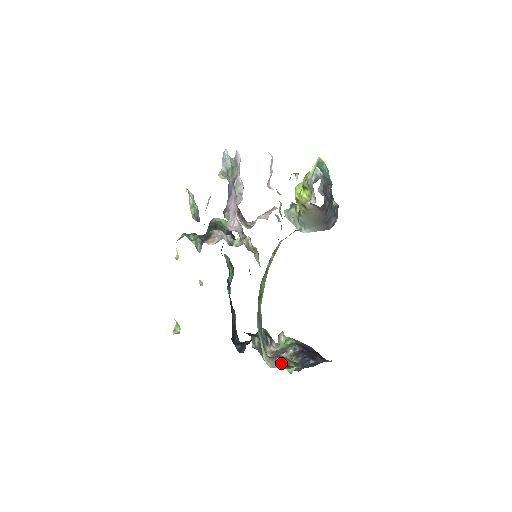
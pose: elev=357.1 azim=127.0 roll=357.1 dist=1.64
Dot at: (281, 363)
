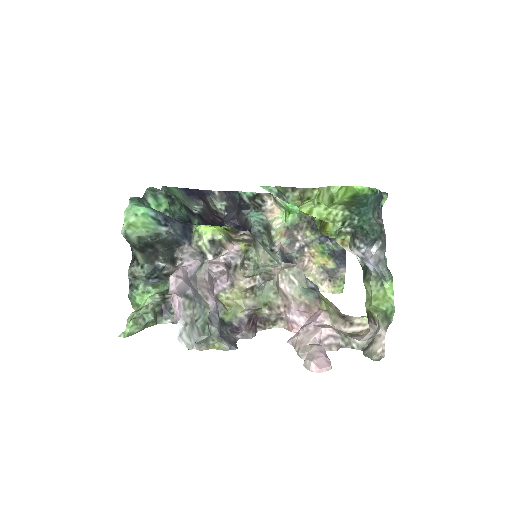
Dot at: (319, 272)
